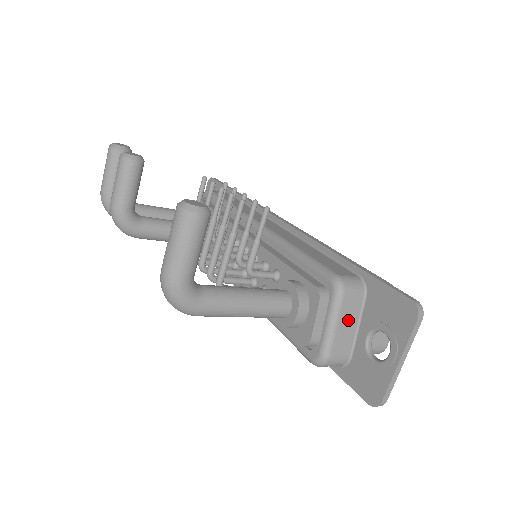
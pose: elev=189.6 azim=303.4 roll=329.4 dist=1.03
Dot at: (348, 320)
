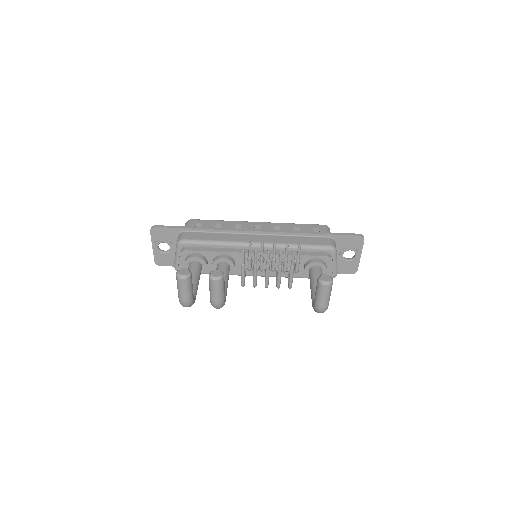
Dot at: occluded
